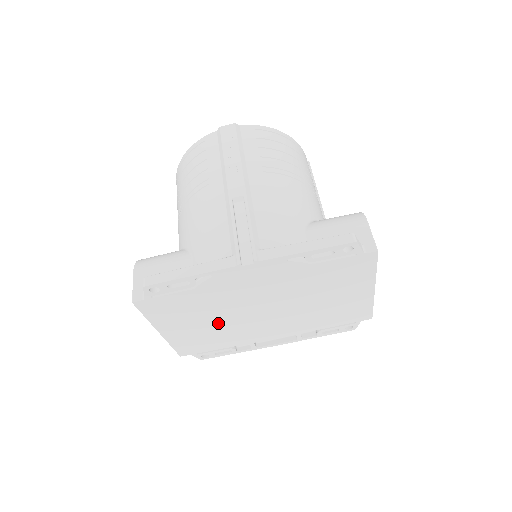
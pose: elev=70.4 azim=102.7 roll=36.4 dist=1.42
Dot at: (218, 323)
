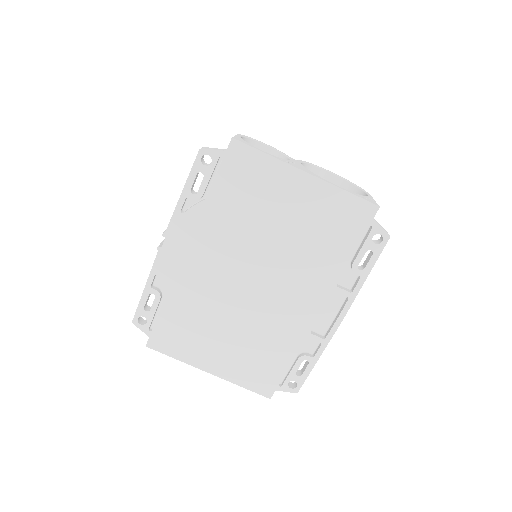
Dot at: (237, 327)
